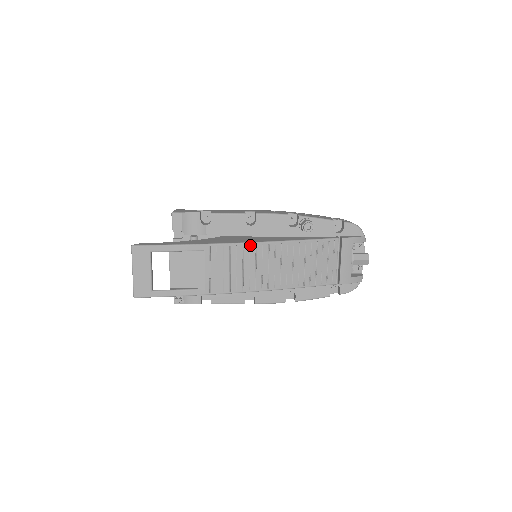
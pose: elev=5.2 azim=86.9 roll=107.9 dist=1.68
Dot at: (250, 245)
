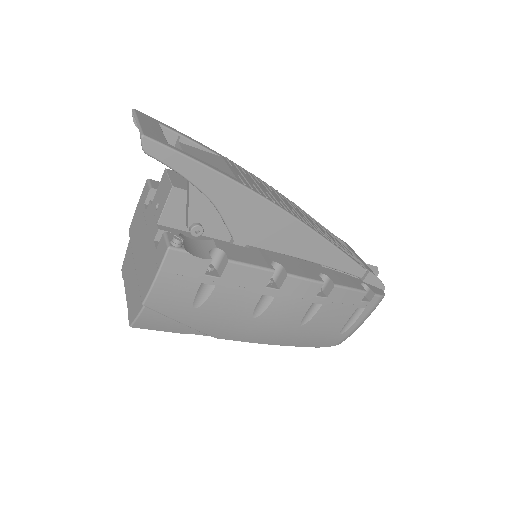
Dot at: (265, 183)
